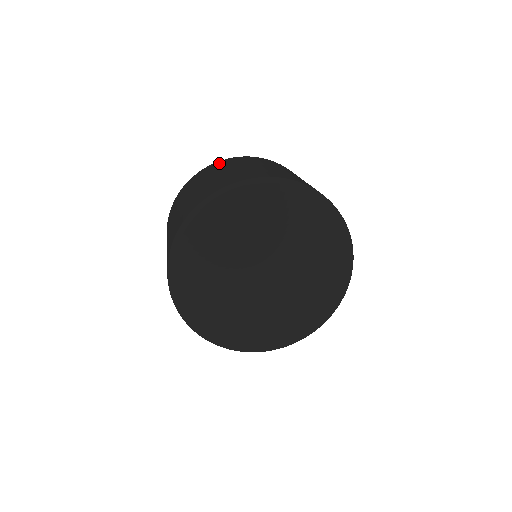
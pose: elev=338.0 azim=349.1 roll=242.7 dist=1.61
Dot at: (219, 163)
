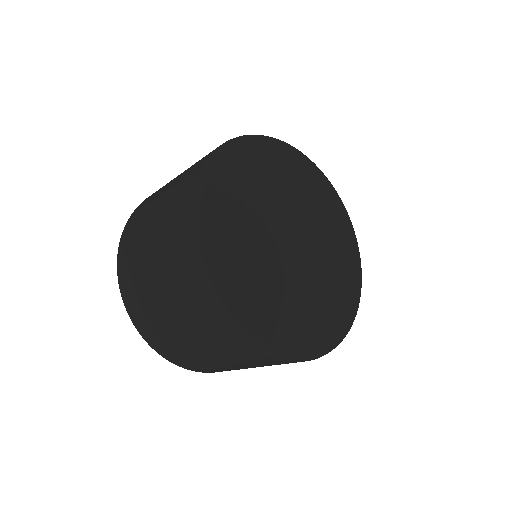
Dot at: occluded
